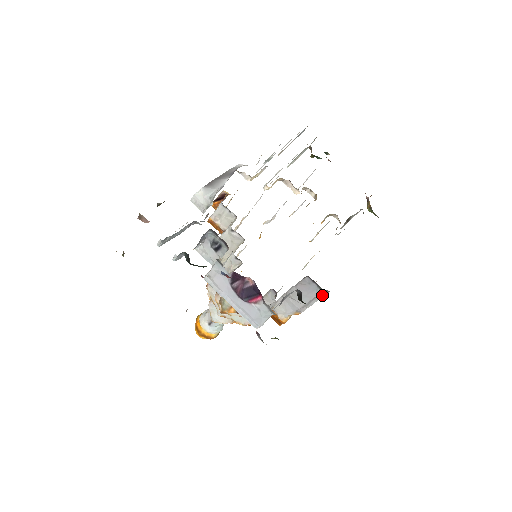
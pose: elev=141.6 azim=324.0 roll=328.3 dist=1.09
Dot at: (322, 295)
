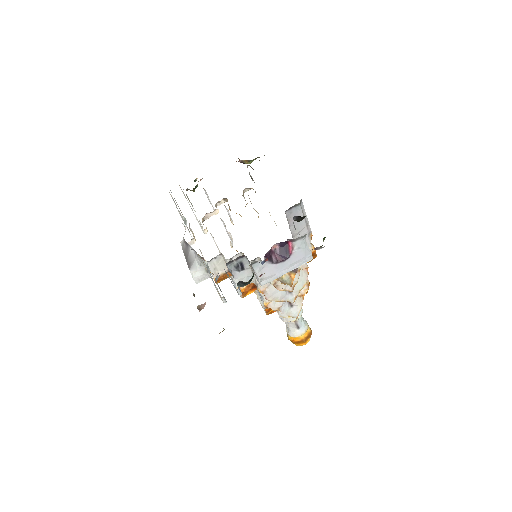
Dot at: (303, 207)
